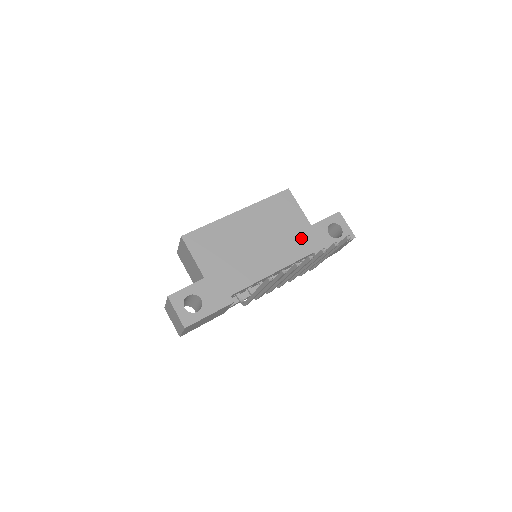
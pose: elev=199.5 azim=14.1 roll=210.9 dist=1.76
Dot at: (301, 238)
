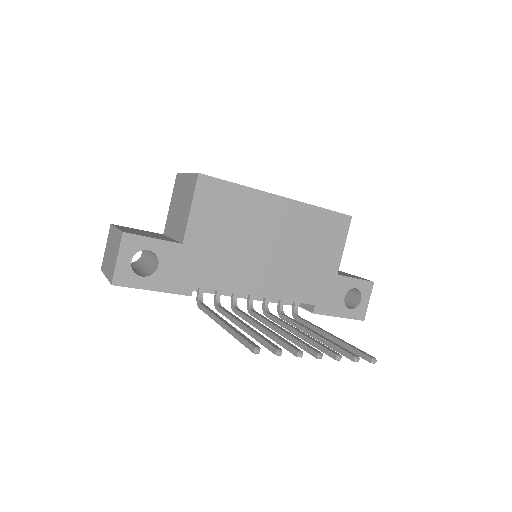
Dot at: (316, 280)
